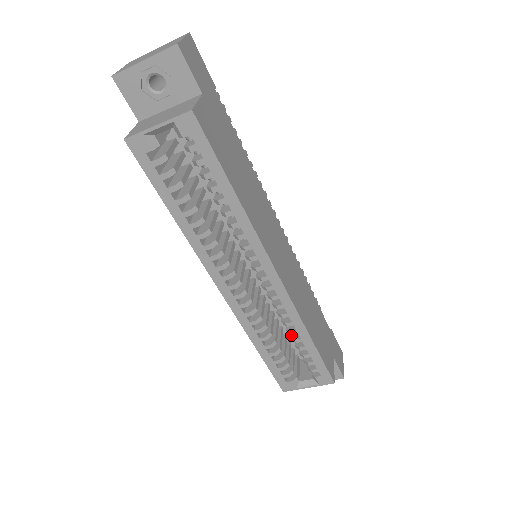
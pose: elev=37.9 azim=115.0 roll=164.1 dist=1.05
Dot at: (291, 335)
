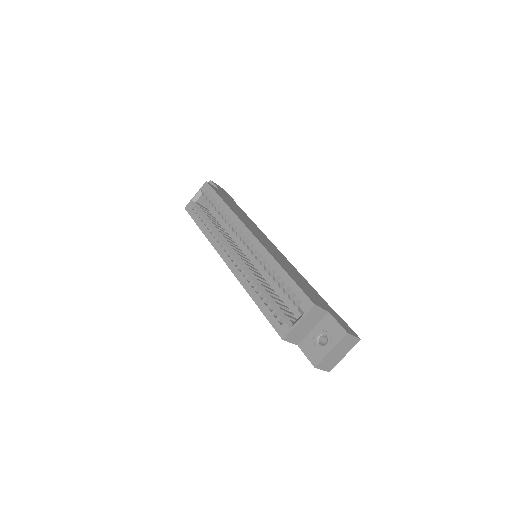
Dot at: (274, 280)
